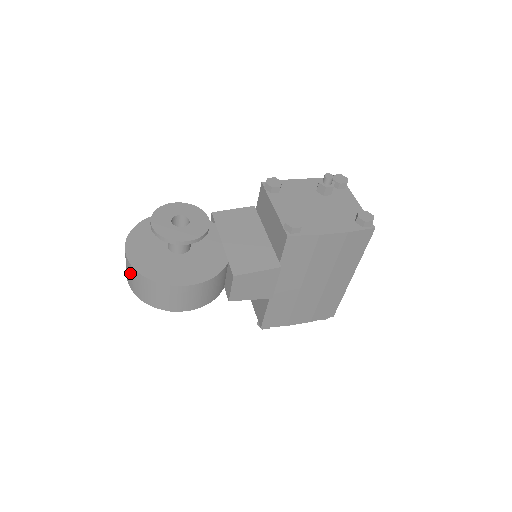
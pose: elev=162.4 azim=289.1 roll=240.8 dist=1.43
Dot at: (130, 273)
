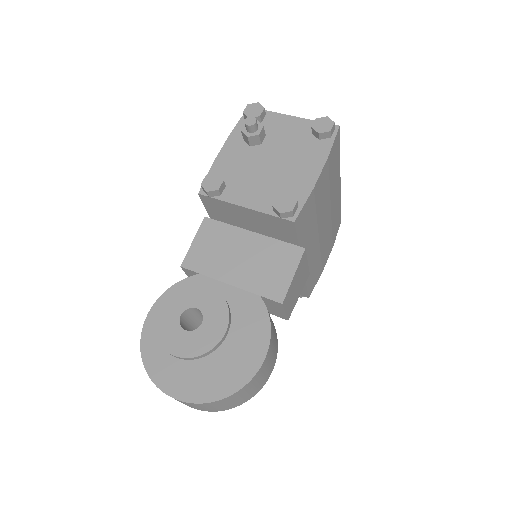
Dot at: (198, 407)
